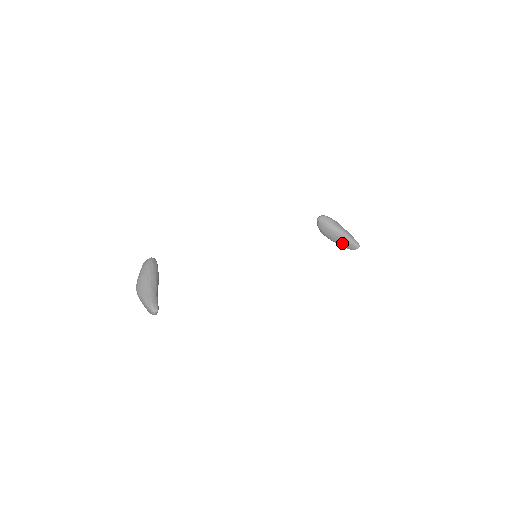
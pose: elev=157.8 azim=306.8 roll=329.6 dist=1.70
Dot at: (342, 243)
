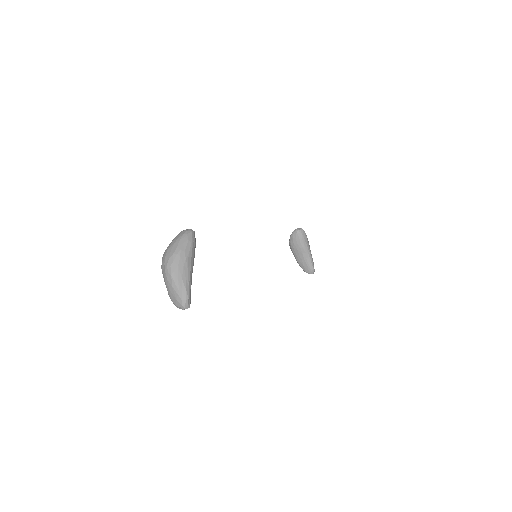
Dot at: (302, 262)
